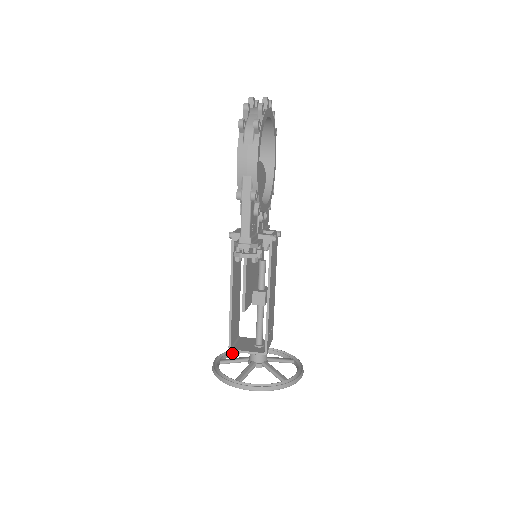
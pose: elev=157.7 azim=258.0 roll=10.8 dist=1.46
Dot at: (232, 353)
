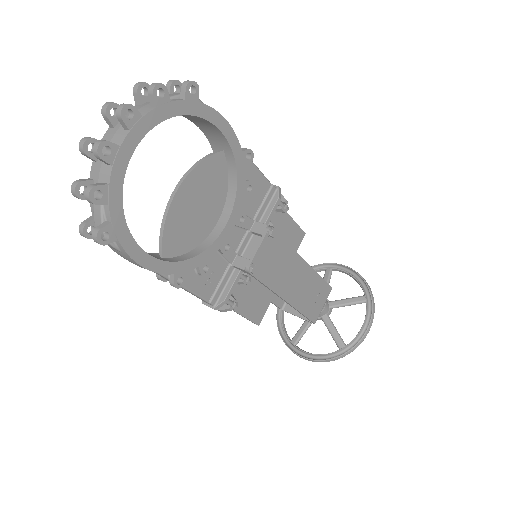
Dot at: occluded
